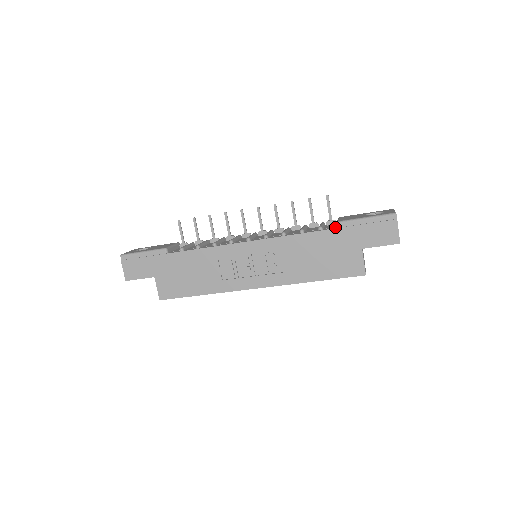
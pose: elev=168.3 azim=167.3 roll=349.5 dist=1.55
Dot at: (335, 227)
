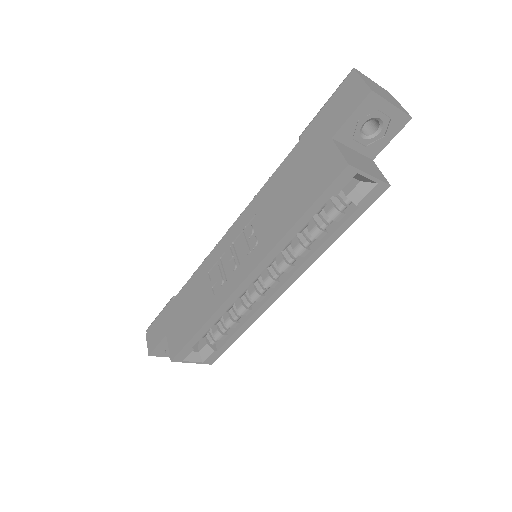
Dot at: occluded
